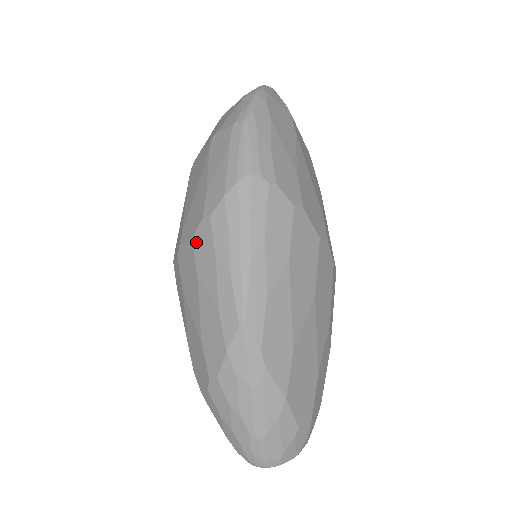
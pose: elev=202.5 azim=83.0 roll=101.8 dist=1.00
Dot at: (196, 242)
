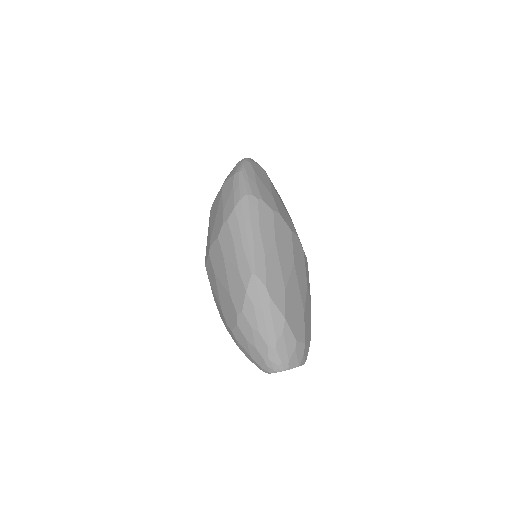
Dot at: (221, 238)
